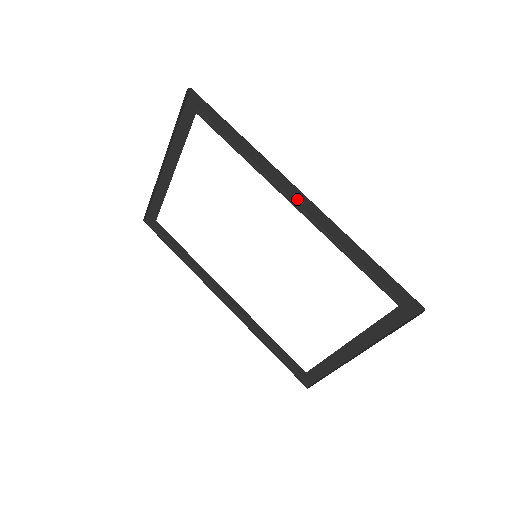
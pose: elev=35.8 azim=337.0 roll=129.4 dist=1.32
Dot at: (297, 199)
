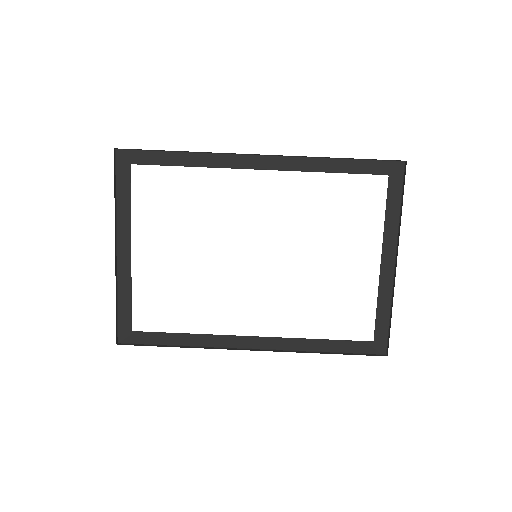
Dot at: (259, 165)
